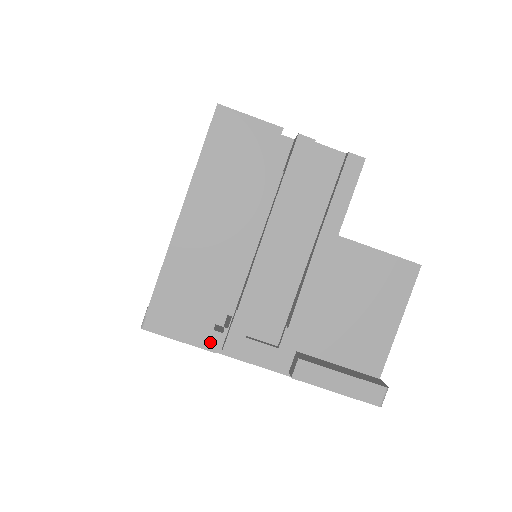
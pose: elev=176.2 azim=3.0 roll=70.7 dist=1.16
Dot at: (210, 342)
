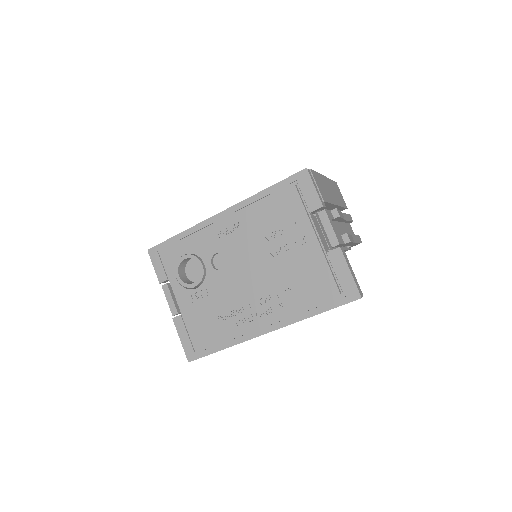
Dot at: (322, 202)
